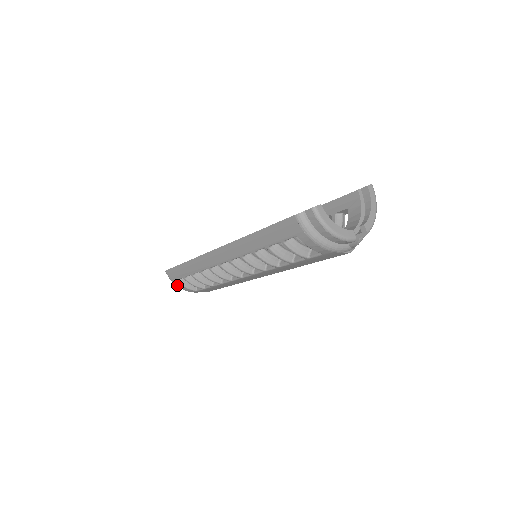
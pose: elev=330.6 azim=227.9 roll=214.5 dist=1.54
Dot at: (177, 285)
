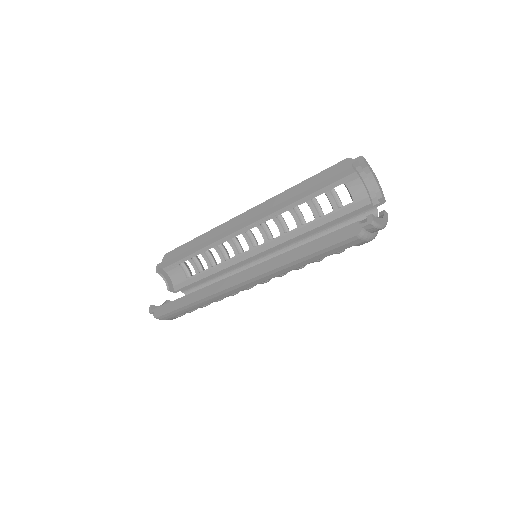
Dot at: occluded
